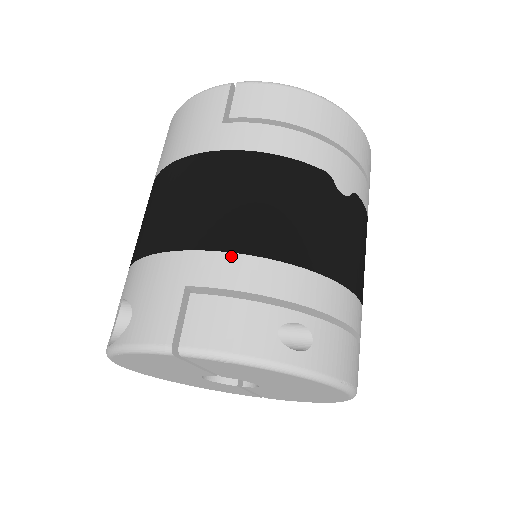
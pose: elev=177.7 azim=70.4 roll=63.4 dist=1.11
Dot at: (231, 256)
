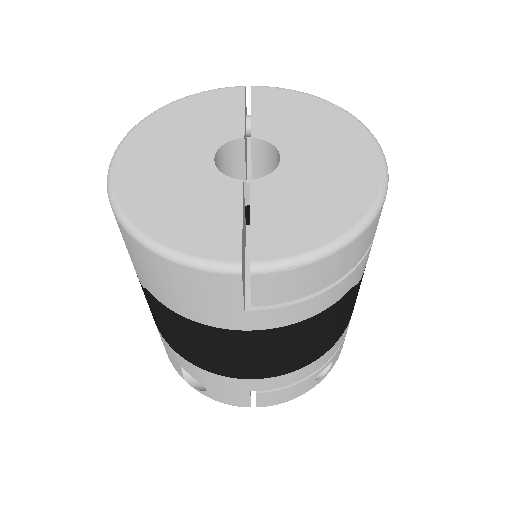
Dot at: occluded
